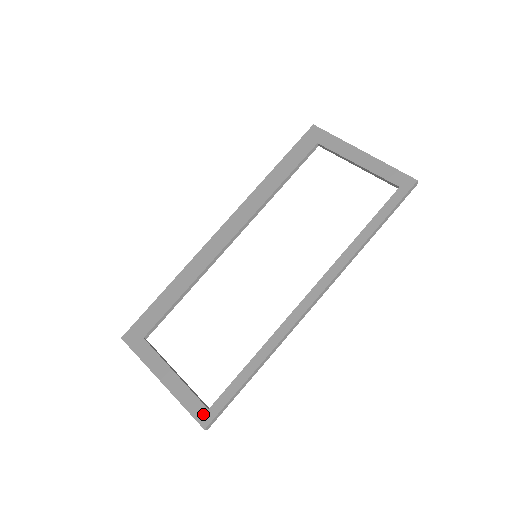
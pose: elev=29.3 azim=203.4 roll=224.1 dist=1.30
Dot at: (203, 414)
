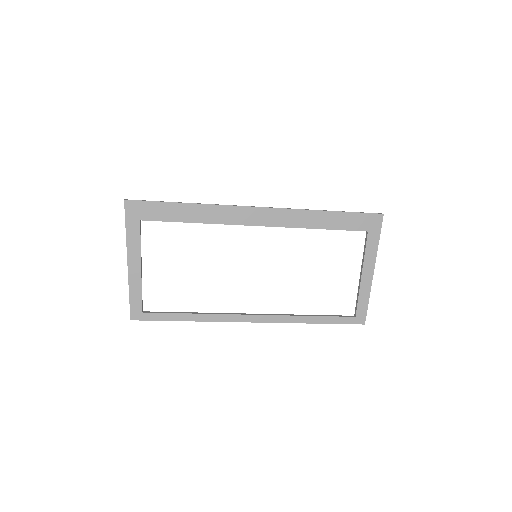
Dot at: (137, 312)
